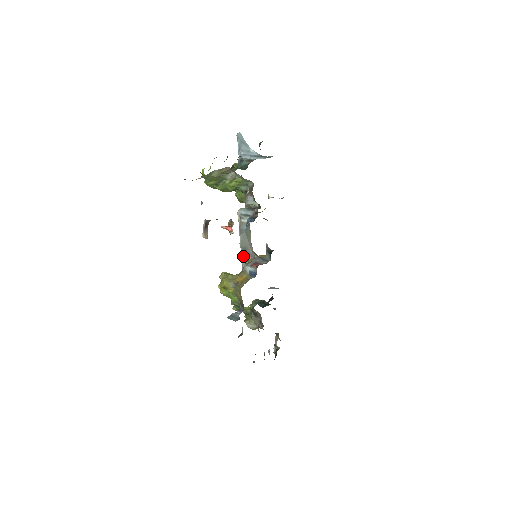
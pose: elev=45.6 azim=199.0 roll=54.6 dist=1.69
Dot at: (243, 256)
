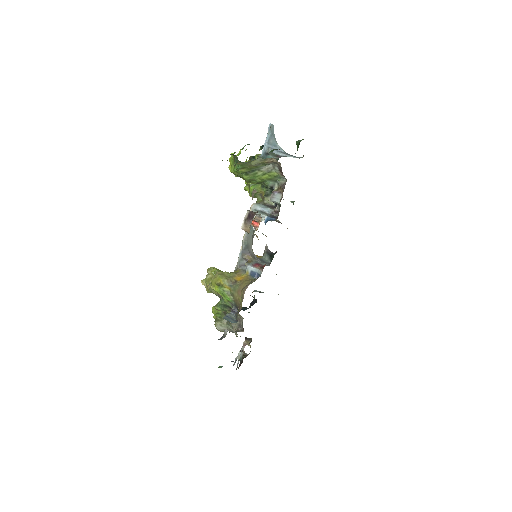
Dot at: (243, 254)
